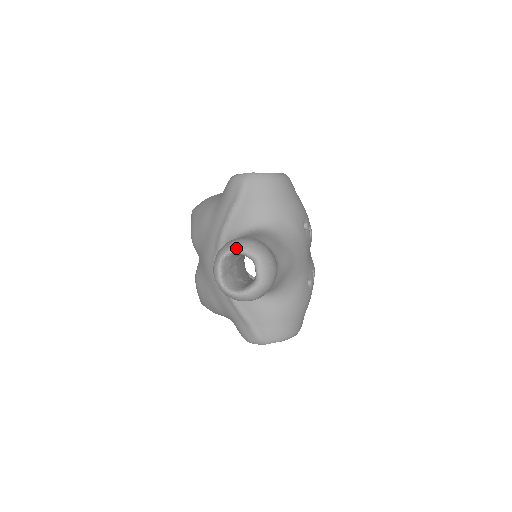
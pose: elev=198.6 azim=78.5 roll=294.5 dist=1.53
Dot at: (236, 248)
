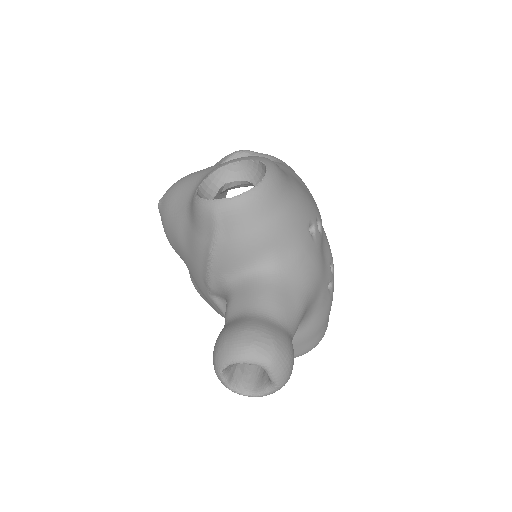
Dot at: (236, 361)
